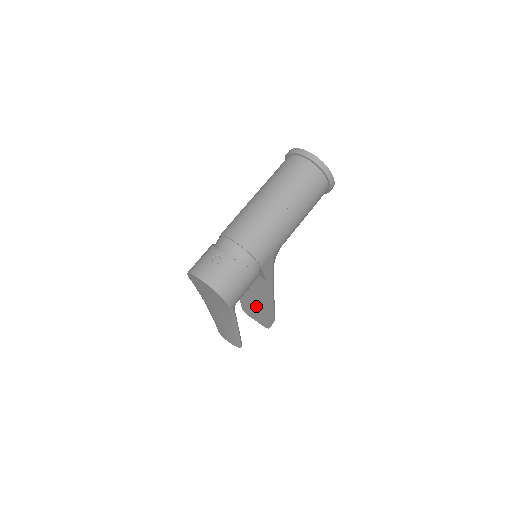
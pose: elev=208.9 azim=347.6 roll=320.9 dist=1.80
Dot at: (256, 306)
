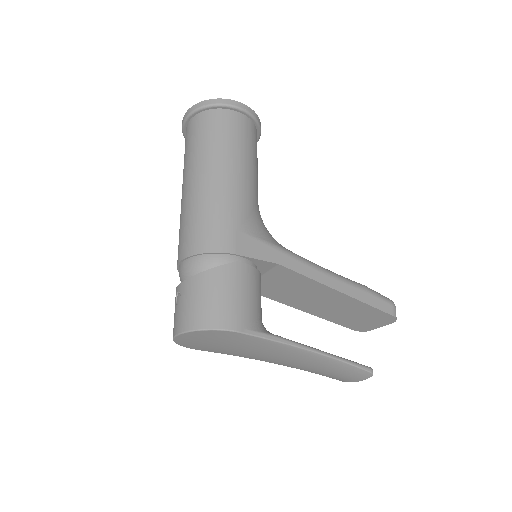
Dot at: (344, 309)
